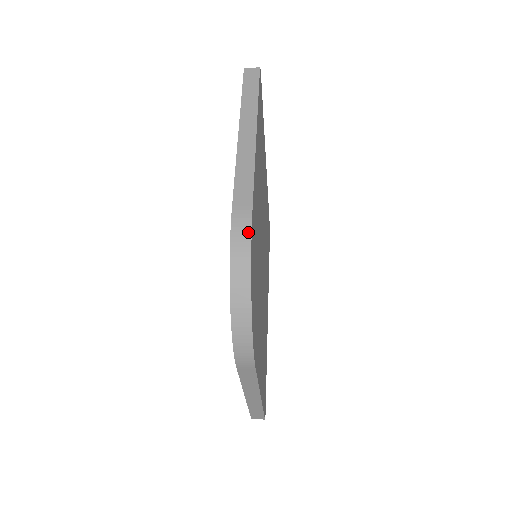
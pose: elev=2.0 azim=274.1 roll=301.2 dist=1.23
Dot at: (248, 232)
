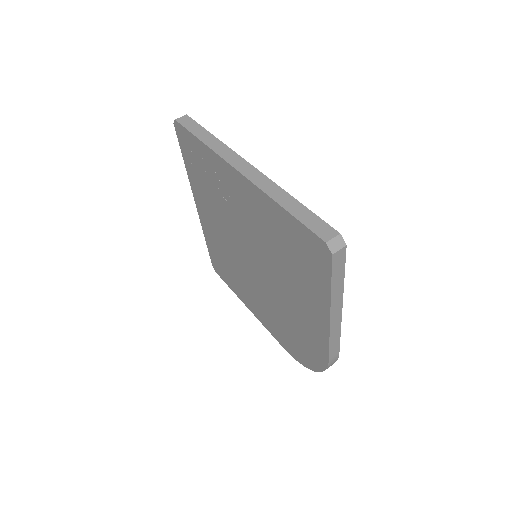
Dot at: occluded
